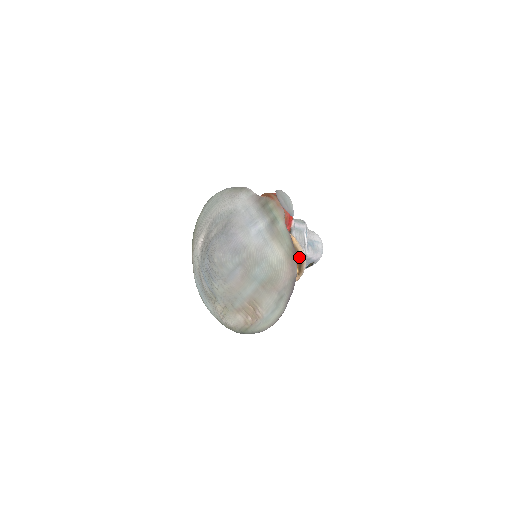
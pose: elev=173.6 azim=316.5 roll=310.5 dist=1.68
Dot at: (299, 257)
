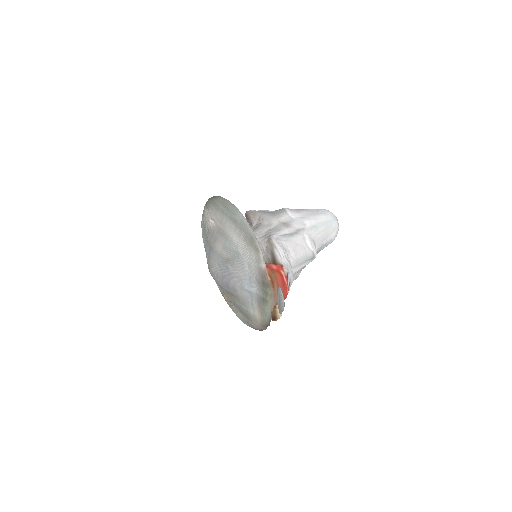
Dot at: (274, 318)
